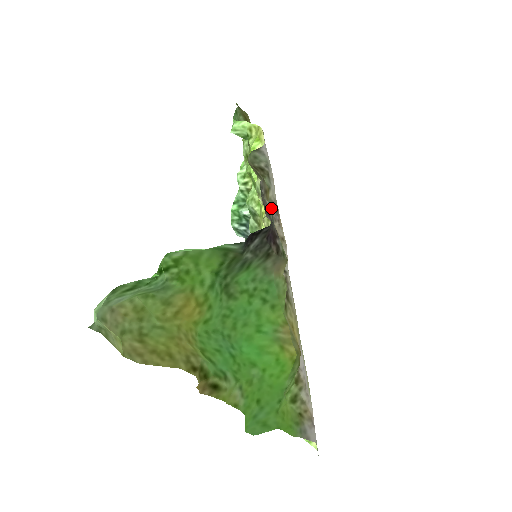
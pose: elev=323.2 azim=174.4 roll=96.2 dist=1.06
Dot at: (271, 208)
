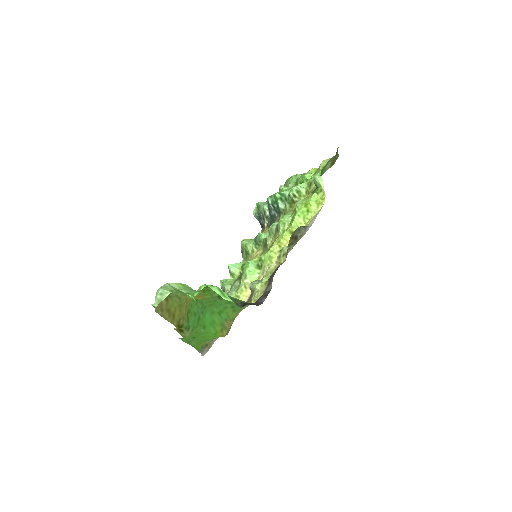
Dot at: (270, 289)
